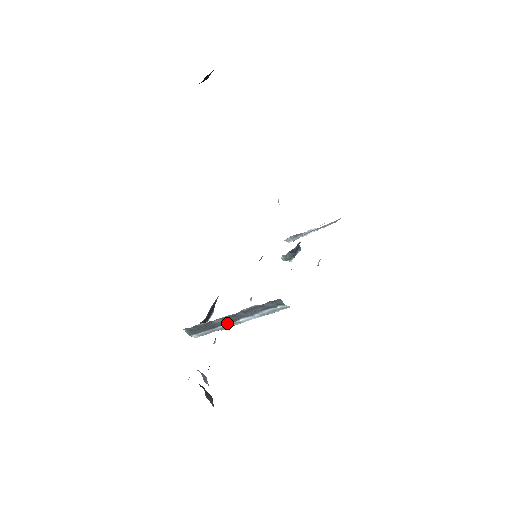
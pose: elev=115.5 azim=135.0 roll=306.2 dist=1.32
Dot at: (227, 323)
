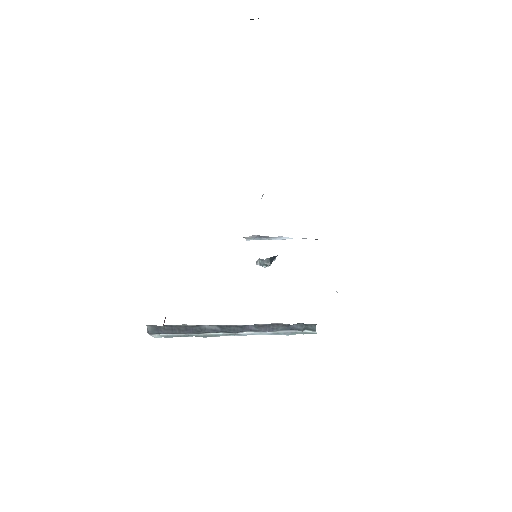
Dot at: (221, 332)
